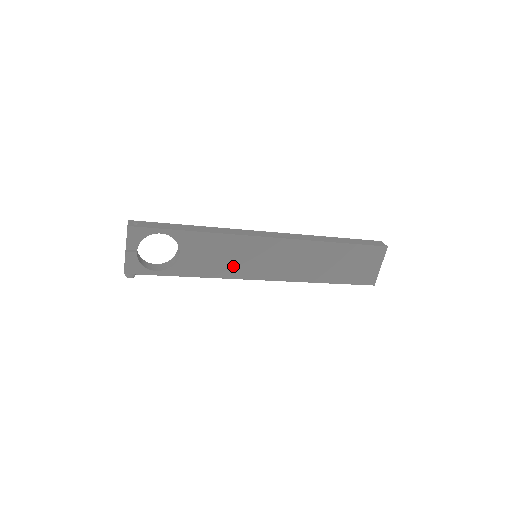
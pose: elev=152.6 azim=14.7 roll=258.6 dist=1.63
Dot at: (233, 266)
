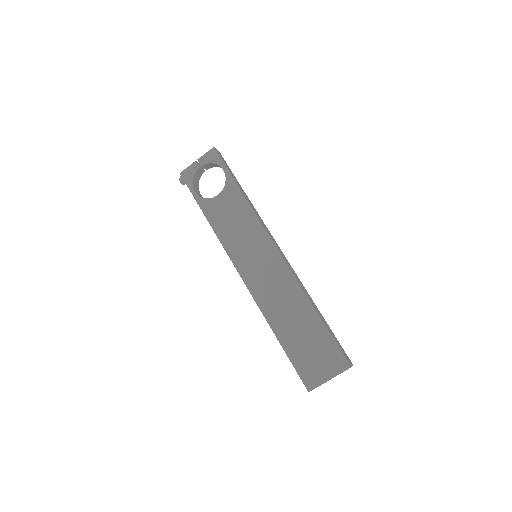
Dot at: (235, 241)
